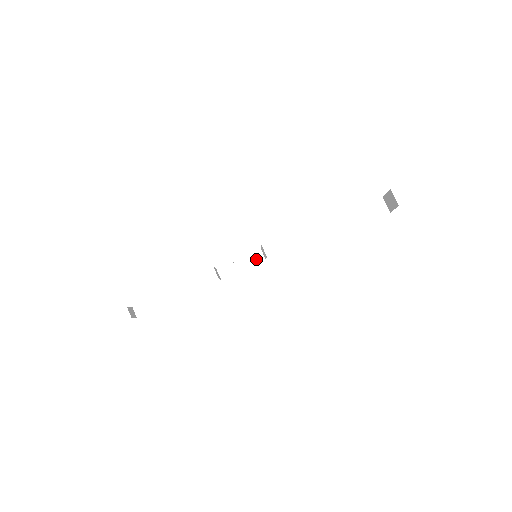
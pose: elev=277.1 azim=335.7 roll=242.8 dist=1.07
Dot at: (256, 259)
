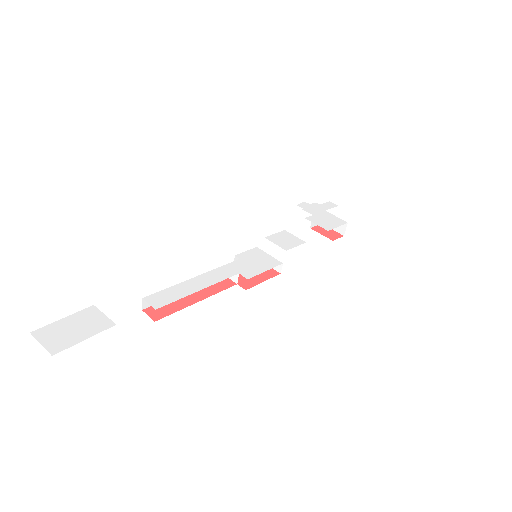
Dot at: occluded
